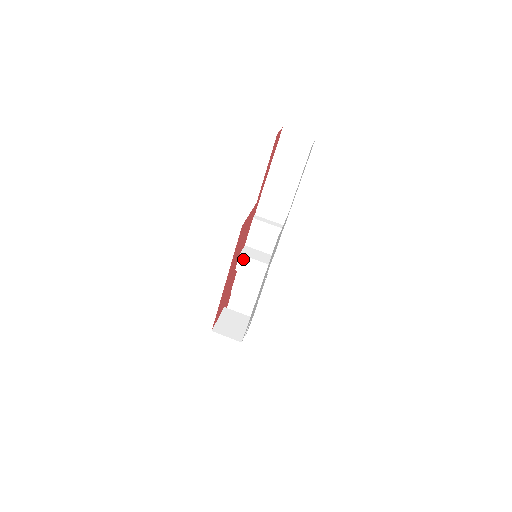
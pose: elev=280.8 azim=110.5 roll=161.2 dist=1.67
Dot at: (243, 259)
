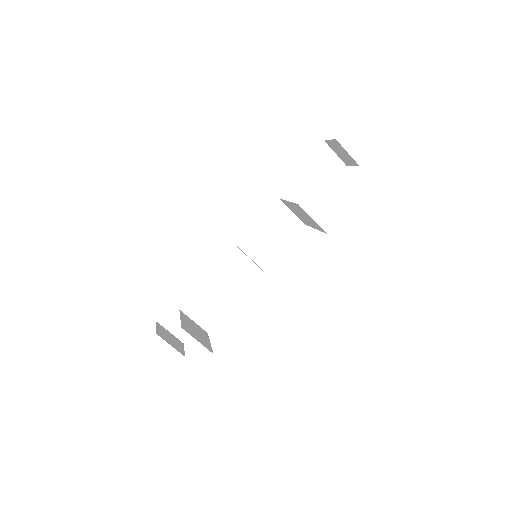
Dot at: (238, 255)
